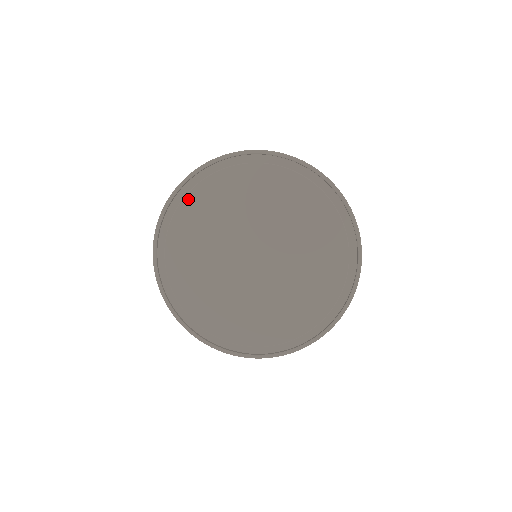
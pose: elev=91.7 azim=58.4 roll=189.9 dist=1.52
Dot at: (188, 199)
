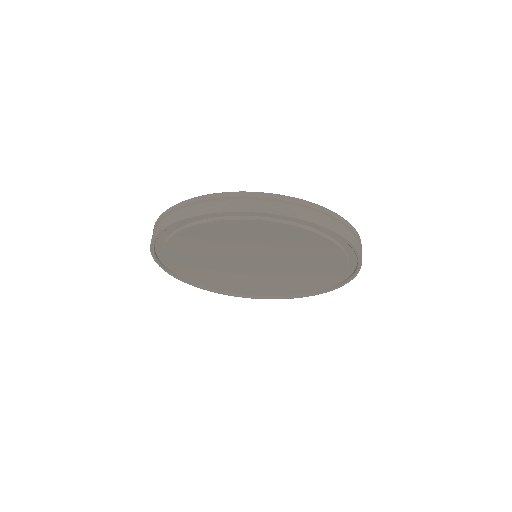
Dot at: (168, 246)
